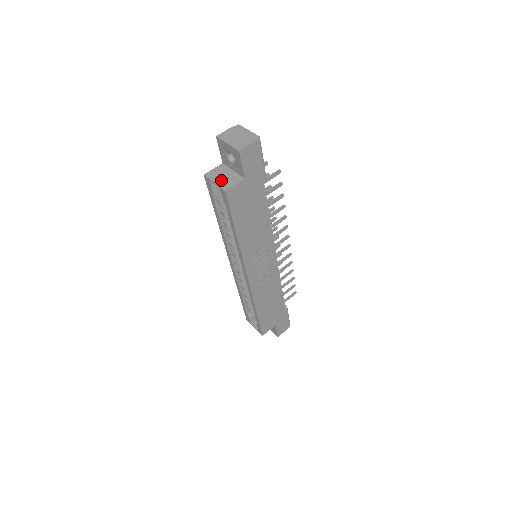
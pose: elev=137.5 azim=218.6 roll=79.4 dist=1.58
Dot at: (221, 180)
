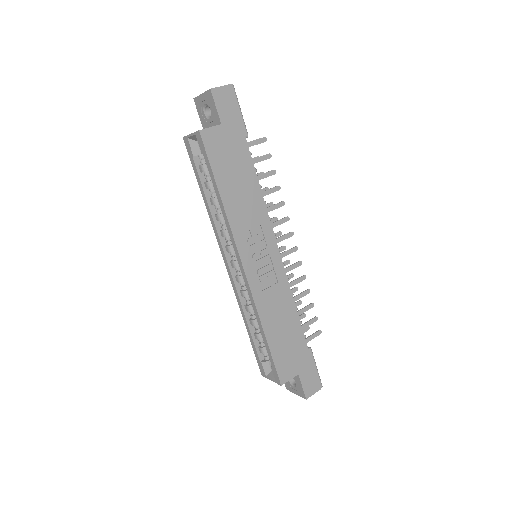
Dot at: occluded
